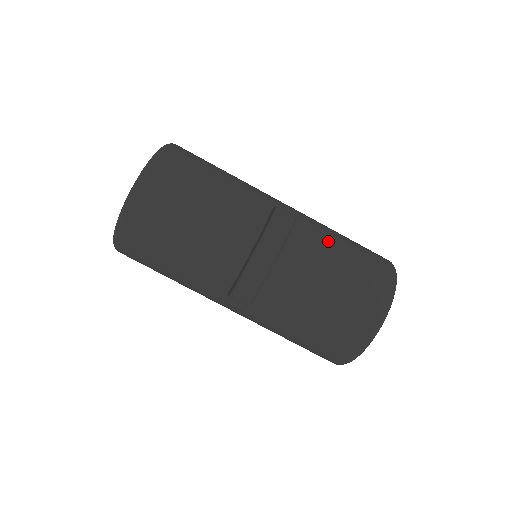
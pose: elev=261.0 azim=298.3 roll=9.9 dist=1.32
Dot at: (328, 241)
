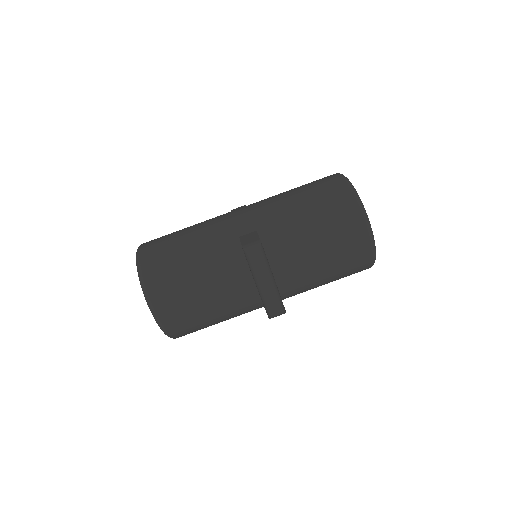
Dot at: (292, 220)
